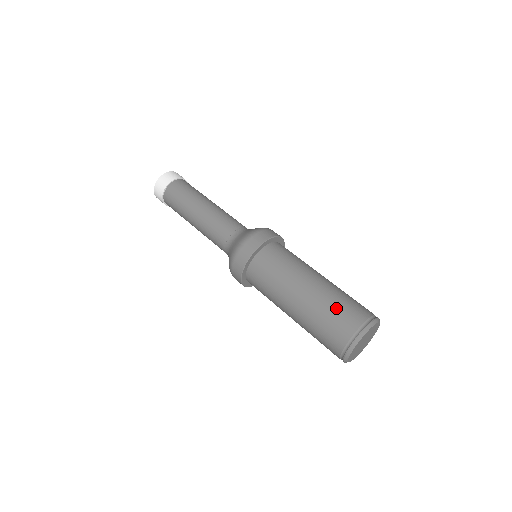
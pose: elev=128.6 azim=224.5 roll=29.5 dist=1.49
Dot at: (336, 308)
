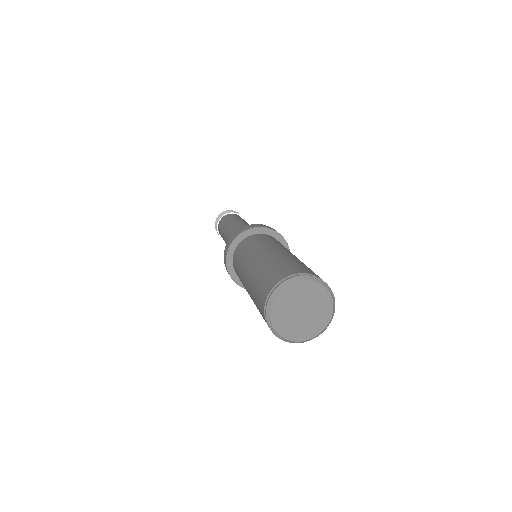
Dot at: (262, 277)
